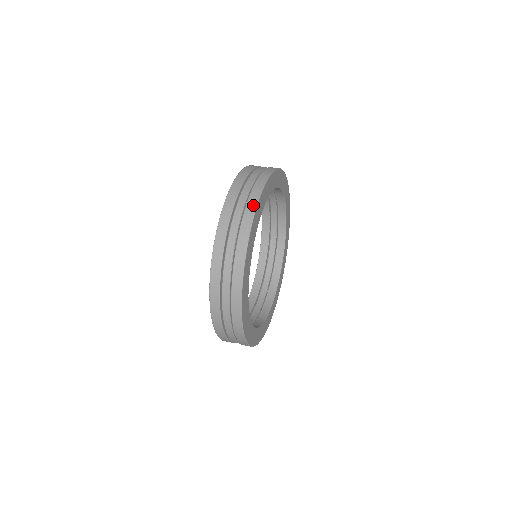
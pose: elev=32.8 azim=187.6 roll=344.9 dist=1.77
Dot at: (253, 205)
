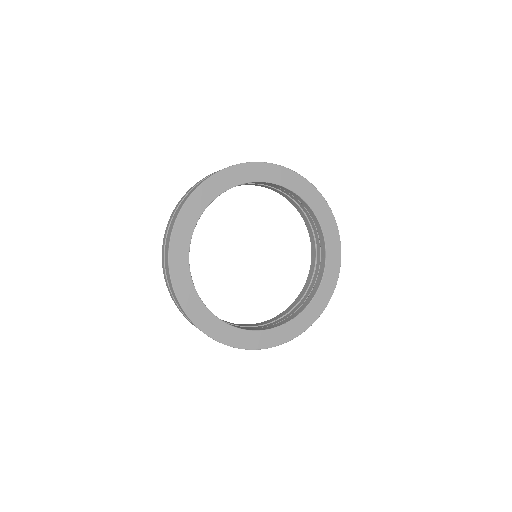
Dot at: (170, 281)
